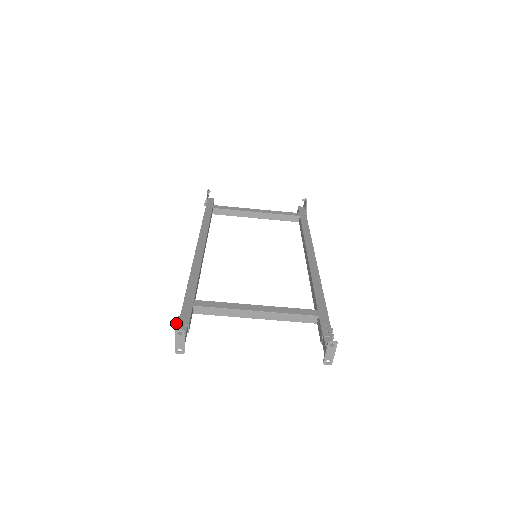
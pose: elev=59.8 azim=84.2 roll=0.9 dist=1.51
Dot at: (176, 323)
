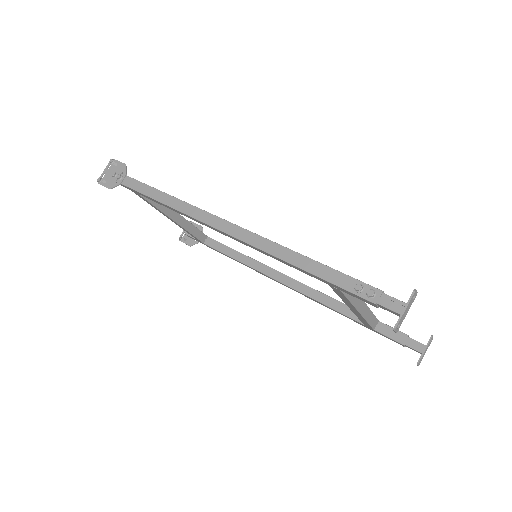
Dot at: (373, 290)
